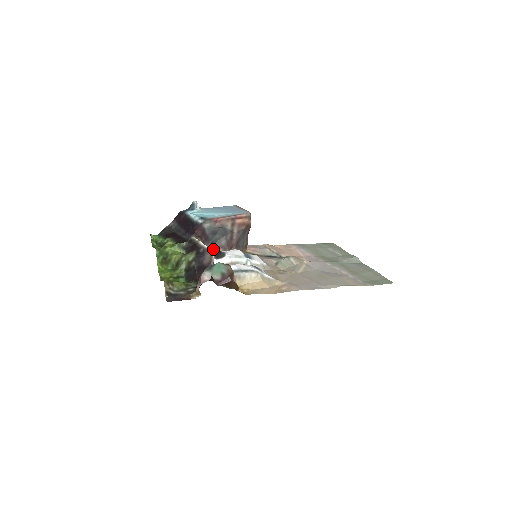
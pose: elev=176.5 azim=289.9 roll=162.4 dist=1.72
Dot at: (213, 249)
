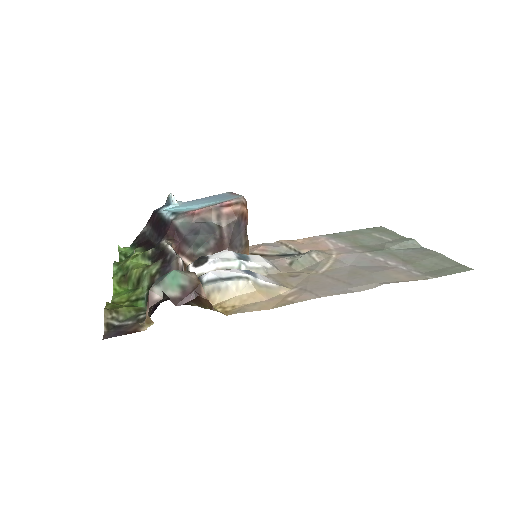
Dot at: (198, 254)
